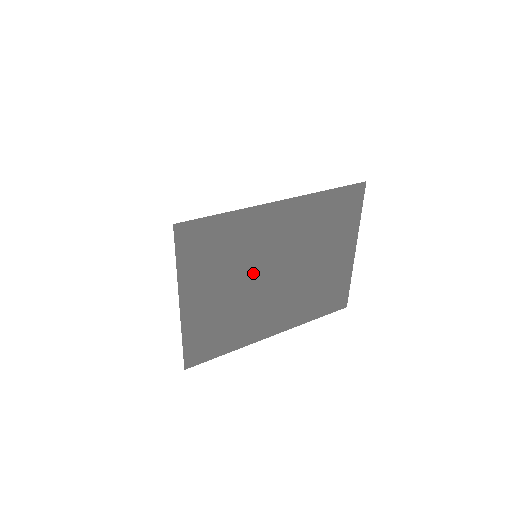
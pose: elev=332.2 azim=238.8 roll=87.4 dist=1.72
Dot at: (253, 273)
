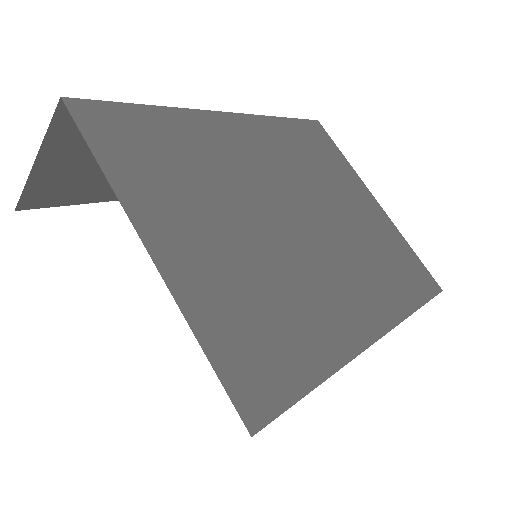
Dot at: (257, 209)
